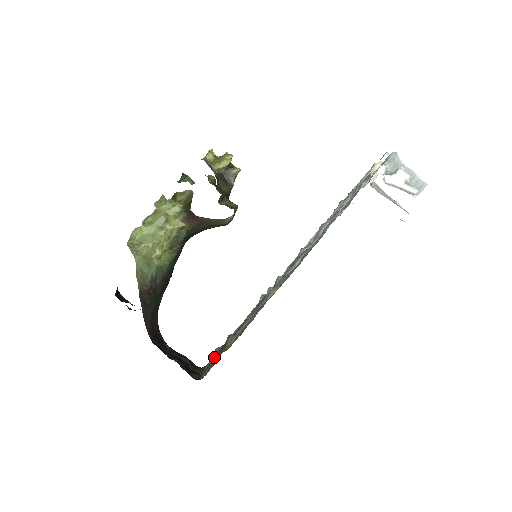
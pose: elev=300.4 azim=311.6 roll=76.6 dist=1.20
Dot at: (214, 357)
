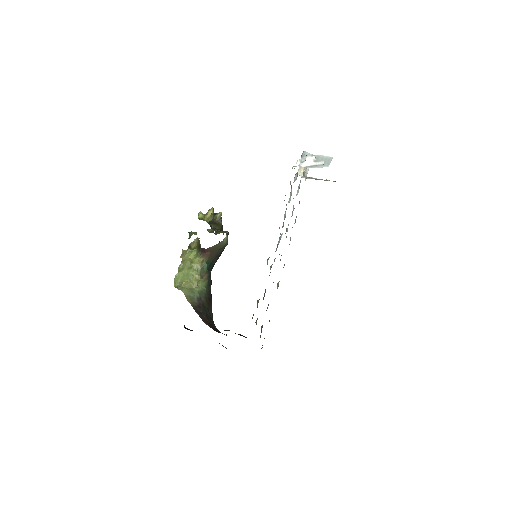
Dot at: (256, 323)
